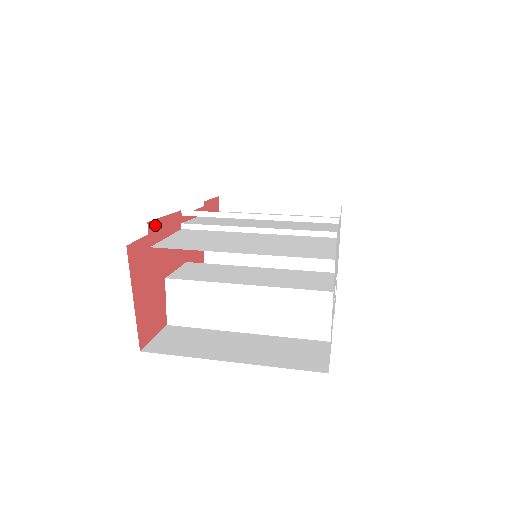
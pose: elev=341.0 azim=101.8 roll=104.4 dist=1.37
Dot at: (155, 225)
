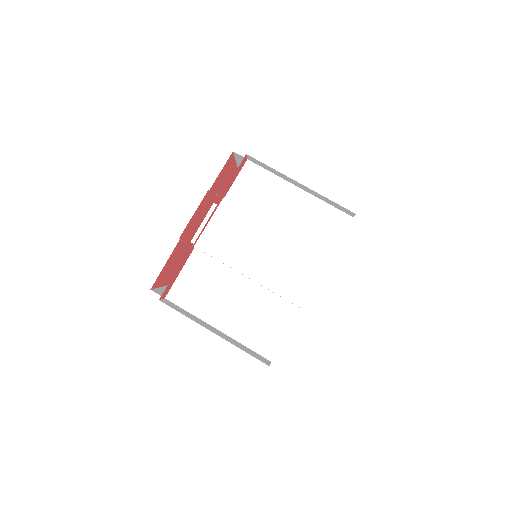
Dot at: (166, 289)
